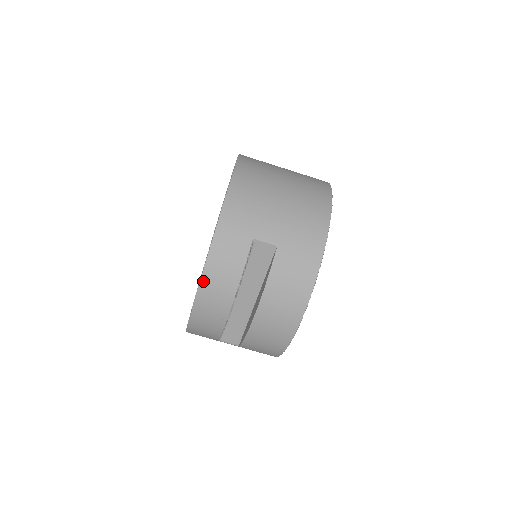
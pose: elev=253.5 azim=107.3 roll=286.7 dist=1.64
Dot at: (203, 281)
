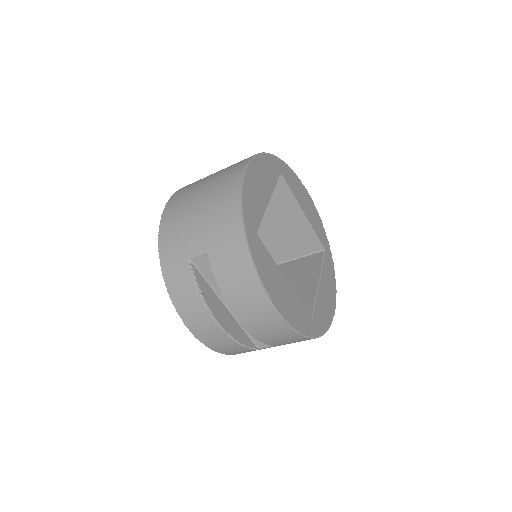
Dot at: (181, 315)
